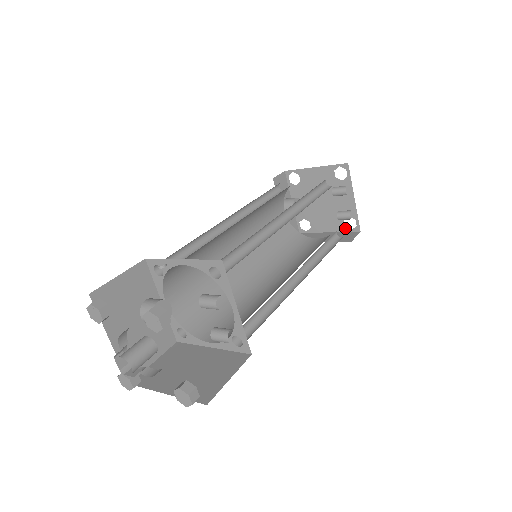
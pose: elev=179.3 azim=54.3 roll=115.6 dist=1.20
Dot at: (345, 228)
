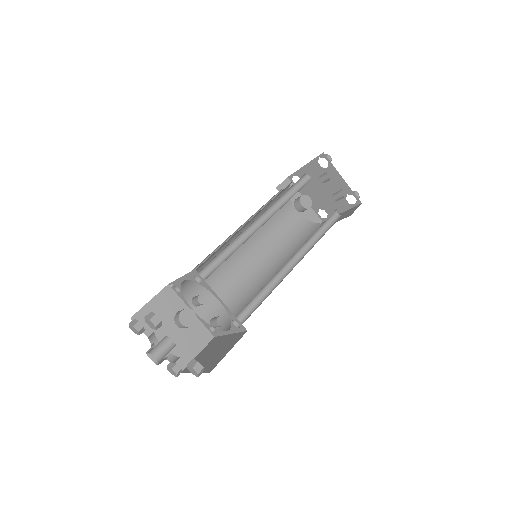
Dot at: (350, 205)
